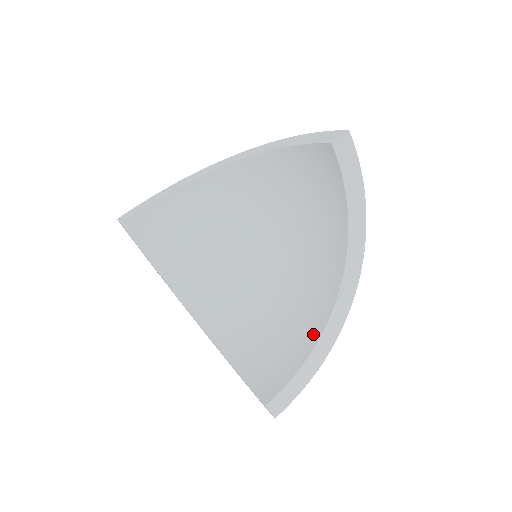
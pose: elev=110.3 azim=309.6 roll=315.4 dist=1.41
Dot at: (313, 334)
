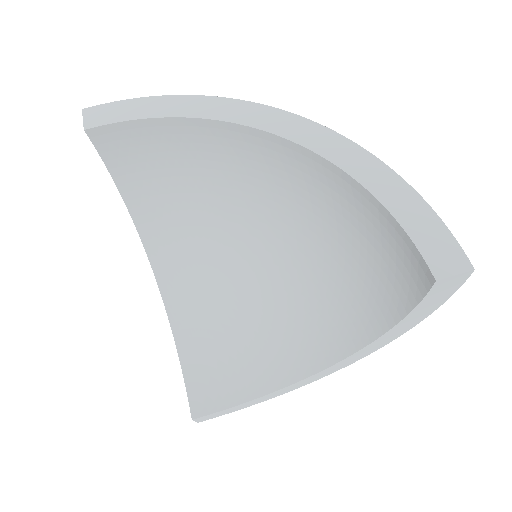
Dot at: (276, 378)
